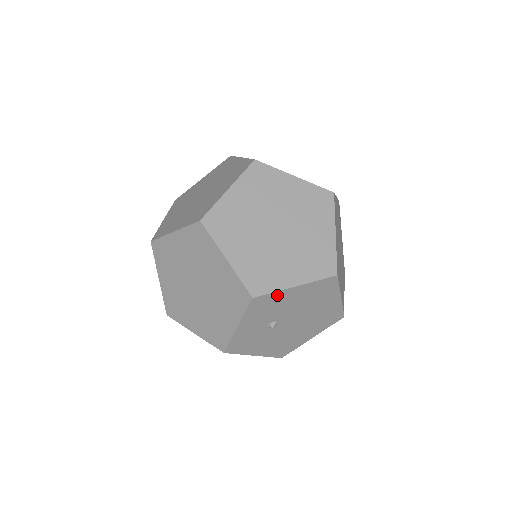
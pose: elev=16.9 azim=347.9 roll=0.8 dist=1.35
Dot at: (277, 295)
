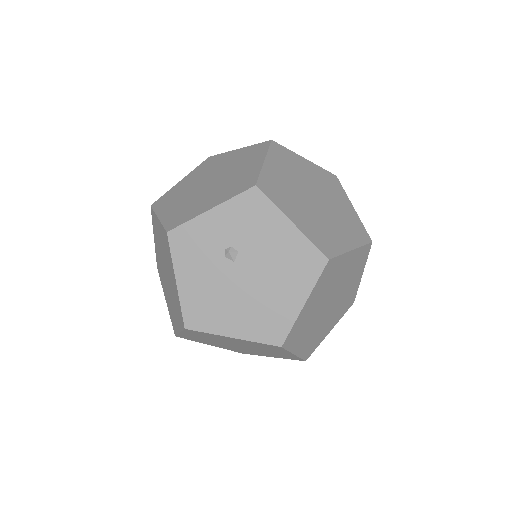
Dot at: (271, 212)
